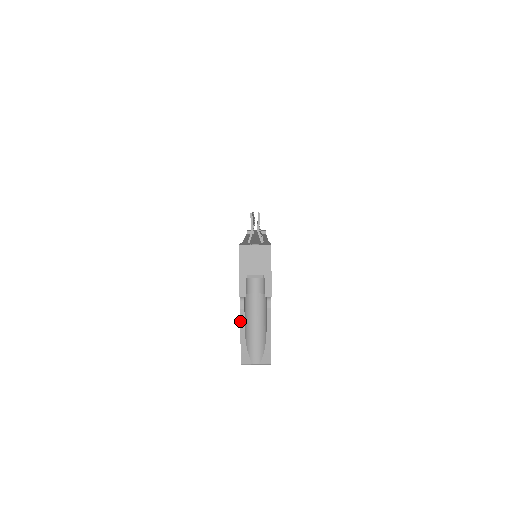
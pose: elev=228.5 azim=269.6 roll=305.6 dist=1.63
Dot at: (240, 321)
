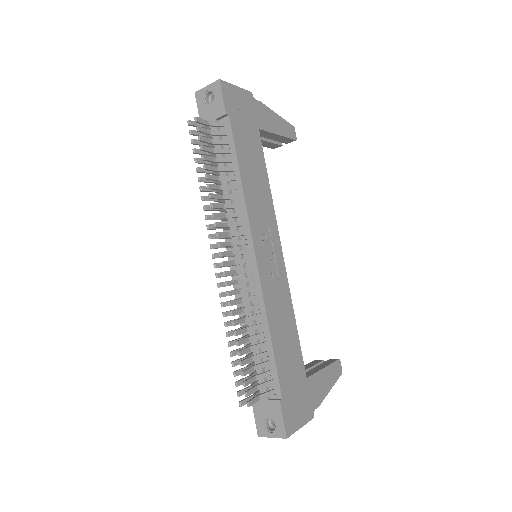
Dot at: occluded
